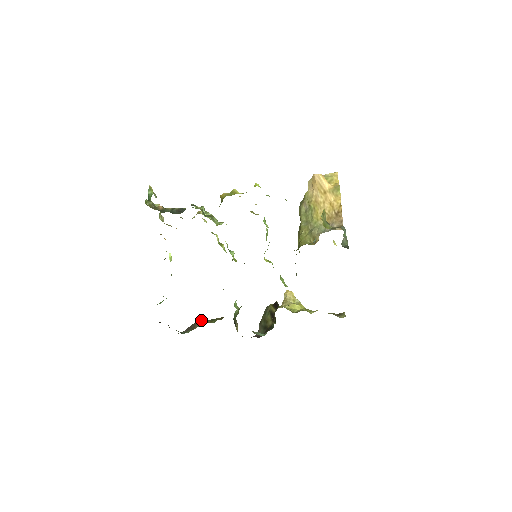
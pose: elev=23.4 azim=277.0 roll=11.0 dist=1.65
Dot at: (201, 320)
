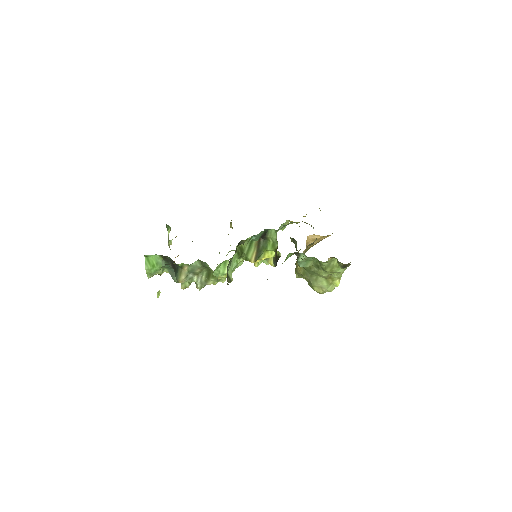
Dot at: occluded
